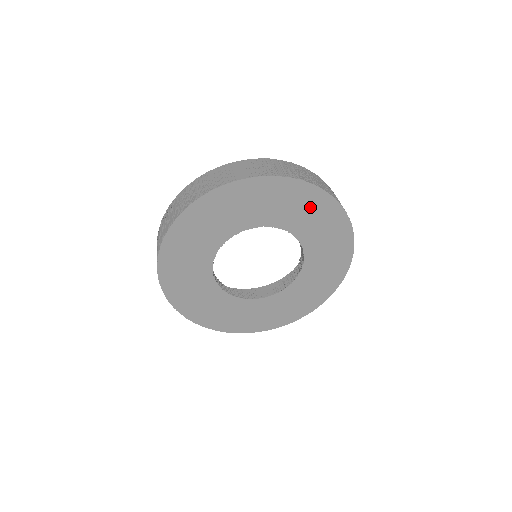
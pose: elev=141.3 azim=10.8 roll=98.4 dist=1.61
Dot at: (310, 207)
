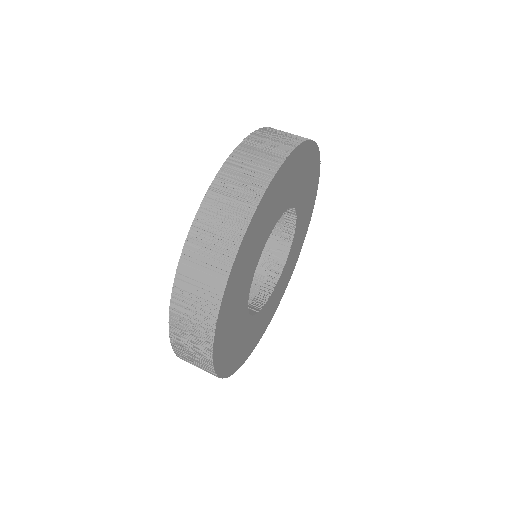
Dot at: (310, 196)
